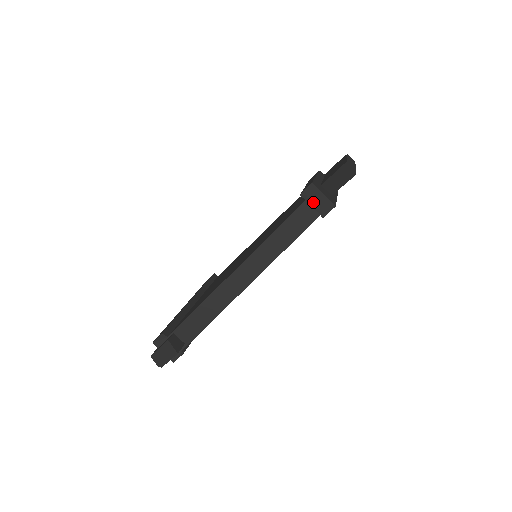
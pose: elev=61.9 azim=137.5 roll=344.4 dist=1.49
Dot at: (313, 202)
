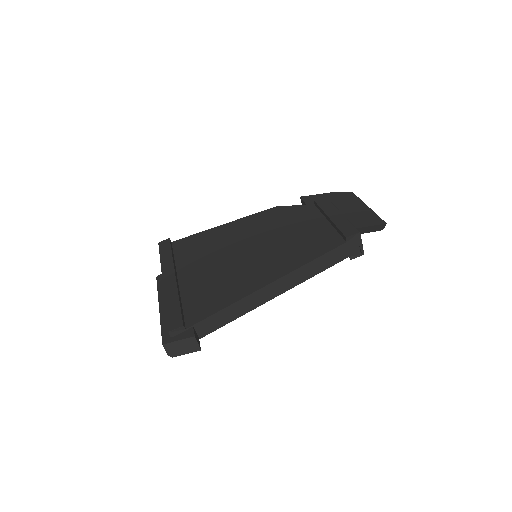
Dot at: (351, 246)
